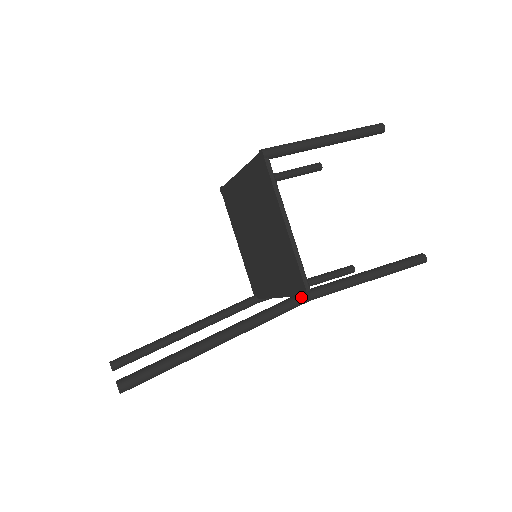
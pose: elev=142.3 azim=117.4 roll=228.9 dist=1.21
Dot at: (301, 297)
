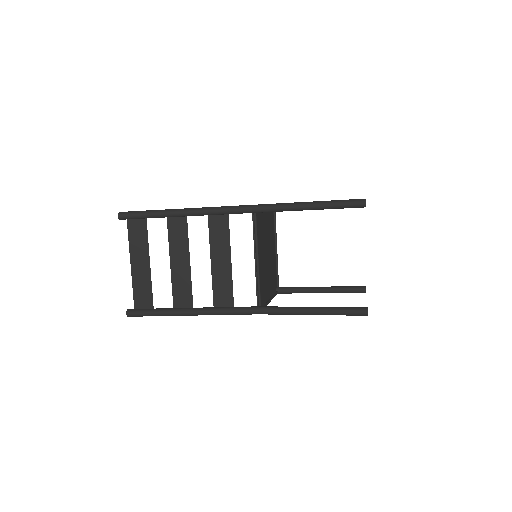
Dot at: (246, 205)
